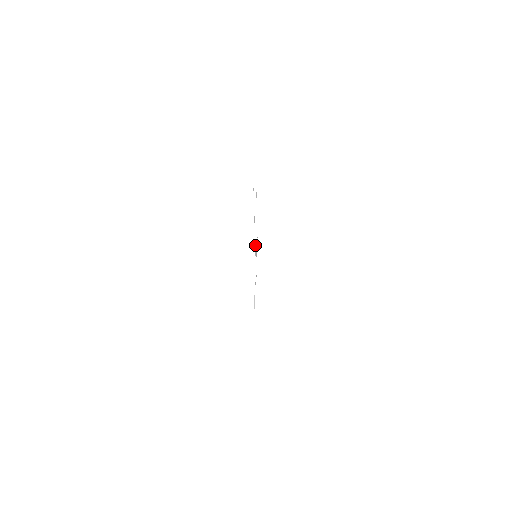
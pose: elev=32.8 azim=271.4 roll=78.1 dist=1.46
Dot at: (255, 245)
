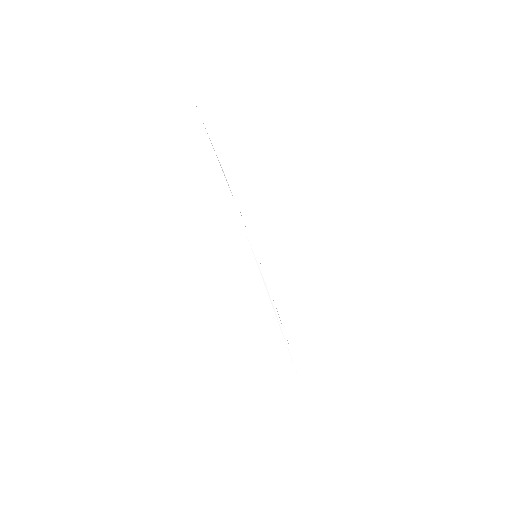
Dot at: (221, 167)
